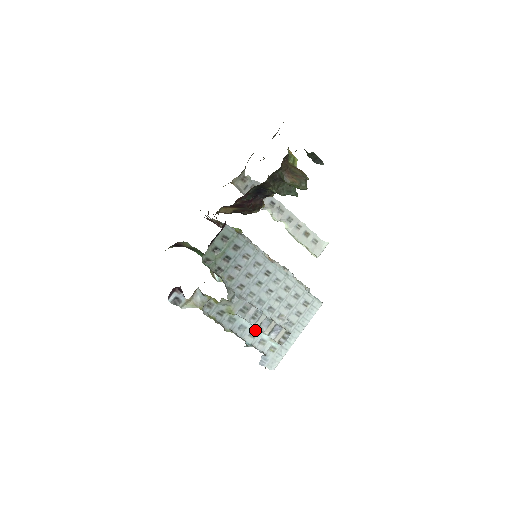
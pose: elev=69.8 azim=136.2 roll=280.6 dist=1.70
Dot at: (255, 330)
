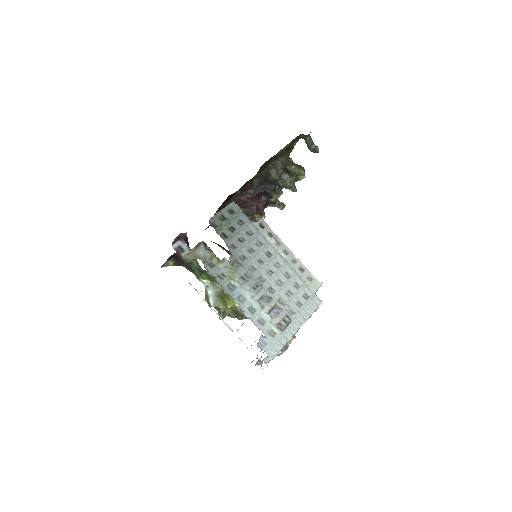
Dot at: (254, 305)
